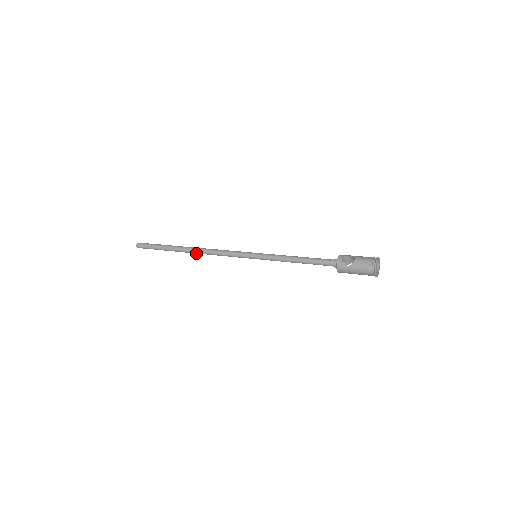
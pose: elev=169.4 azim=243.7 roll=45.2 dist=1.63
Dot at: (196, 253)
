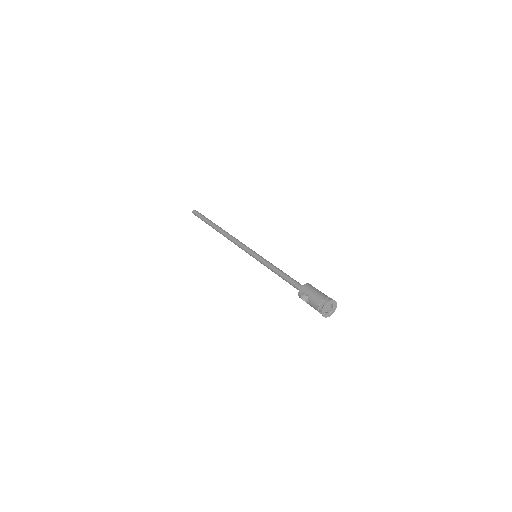
Dot at: occluded
